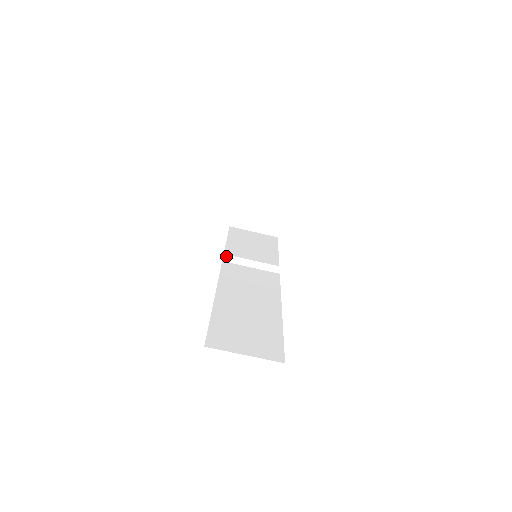
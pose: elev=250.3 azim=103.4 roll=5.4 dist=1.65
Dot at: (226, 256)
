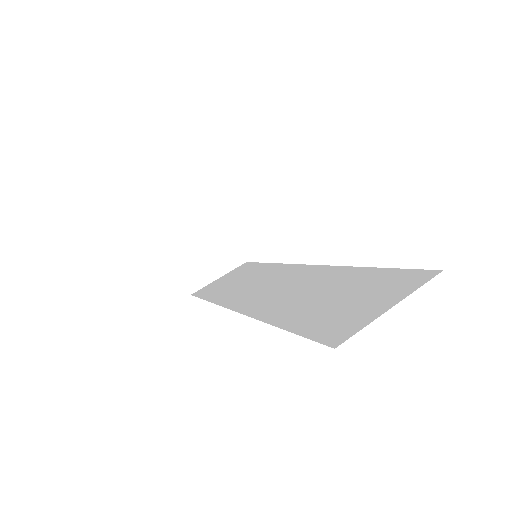
Dot at: (233, 241)
